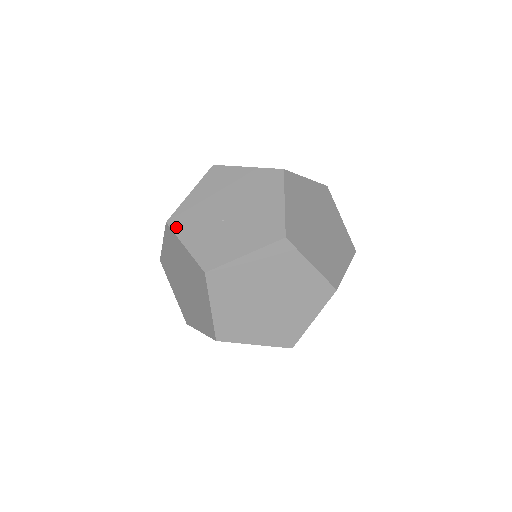
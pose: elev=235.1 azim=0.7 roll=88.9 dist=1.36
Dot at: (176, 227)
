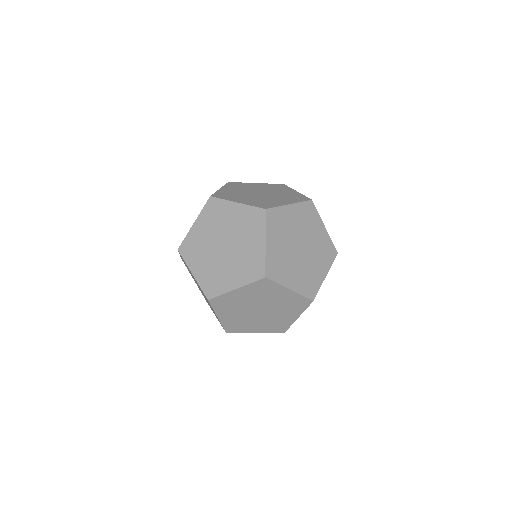
Dot at: (216, 292)
